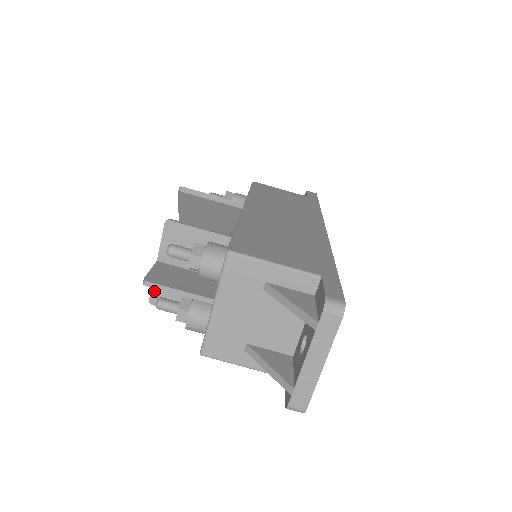
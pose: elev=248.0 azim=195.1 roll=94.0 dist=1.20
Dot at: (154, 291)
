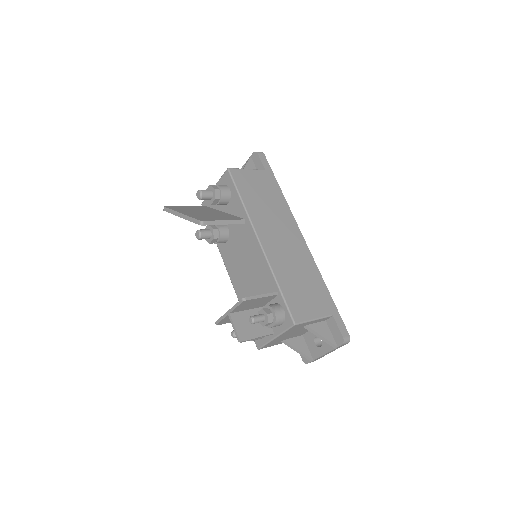
Dot at: (221, 322)
